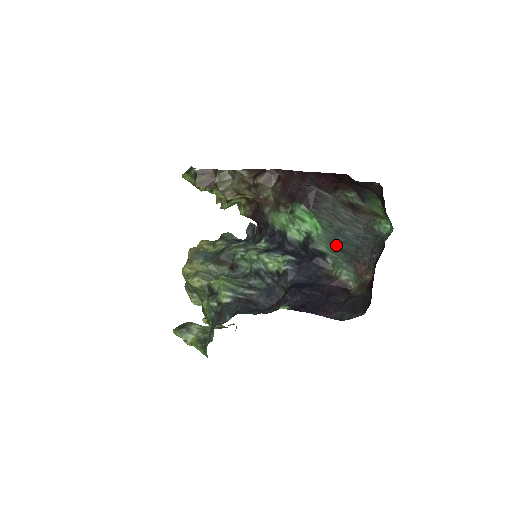
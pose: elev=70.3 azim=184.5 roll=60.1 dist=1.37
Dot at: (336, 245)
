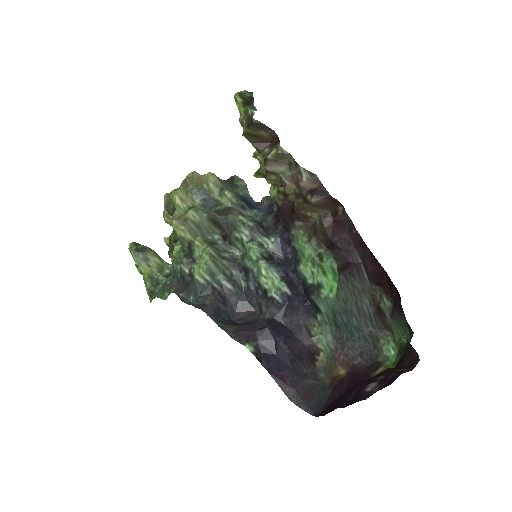
Dot at: (336, 318)
